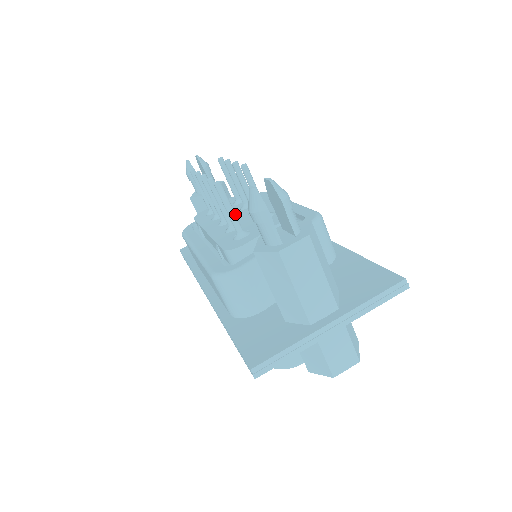
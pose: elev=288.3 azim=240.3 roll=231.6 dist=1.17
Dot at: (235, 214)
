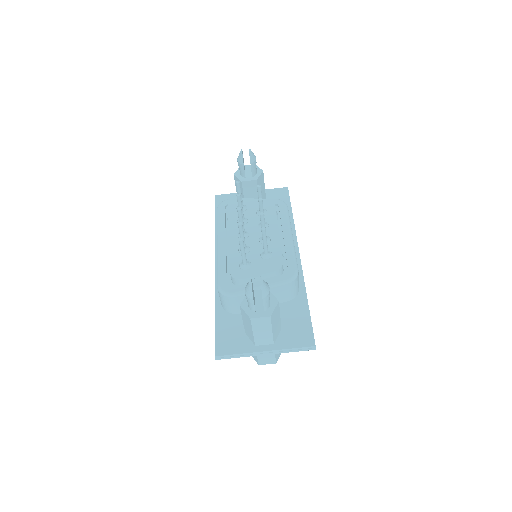
Dot at: (245, 256)
